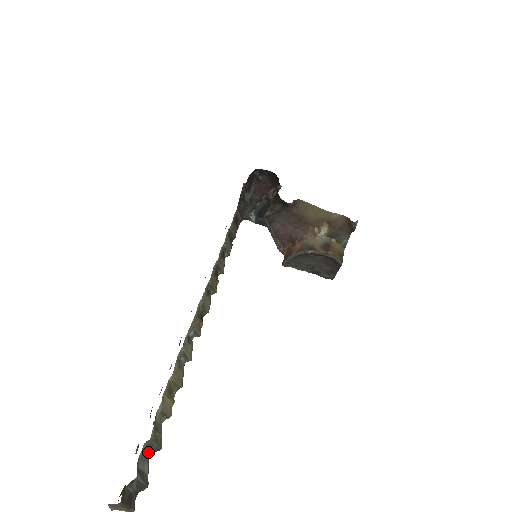
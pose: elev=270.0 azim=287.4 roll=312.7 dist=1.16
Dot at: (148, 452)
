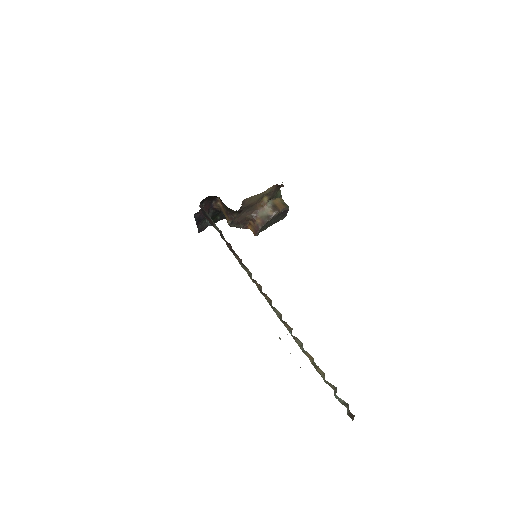
Dot at: (335, 395)
